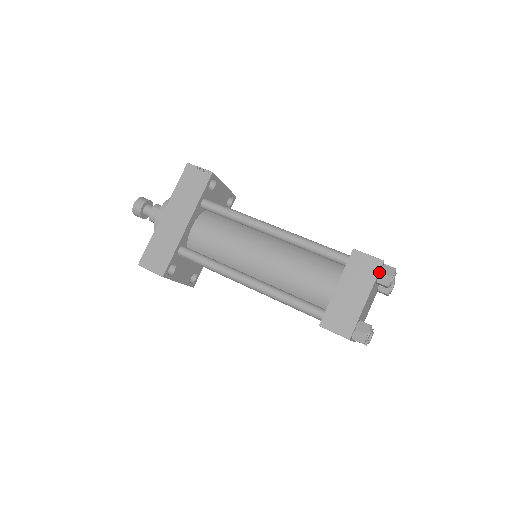
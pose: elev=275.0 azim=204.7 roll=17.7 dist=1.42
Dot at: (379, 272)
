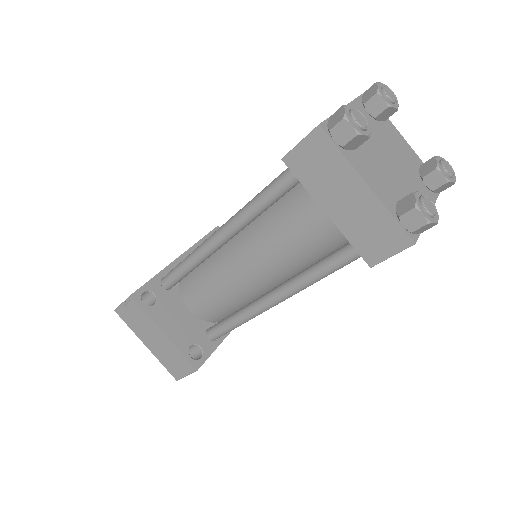
Dot at: (362, 97)
